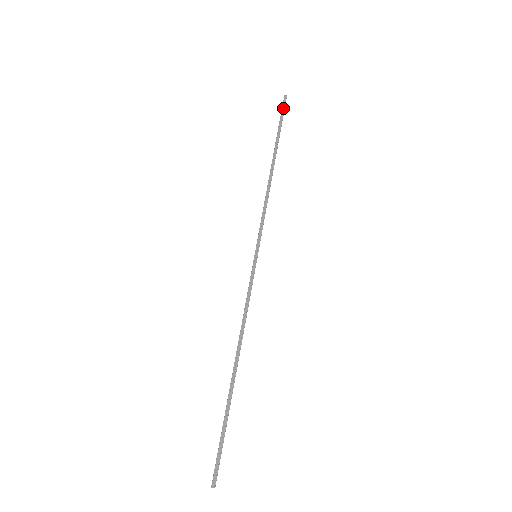
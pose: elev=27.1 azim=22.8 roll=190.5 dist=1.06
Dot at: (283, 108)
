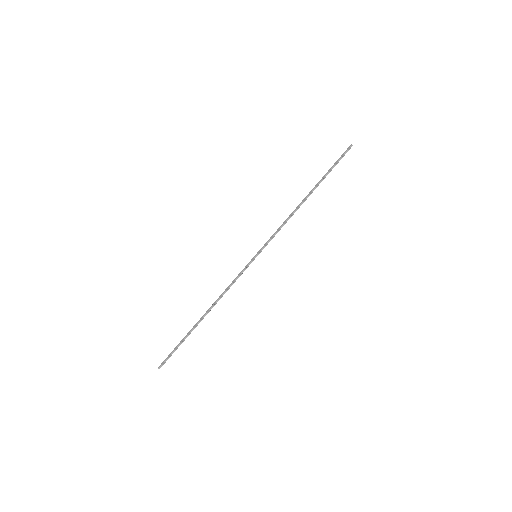
Dot at: (342, 155)
